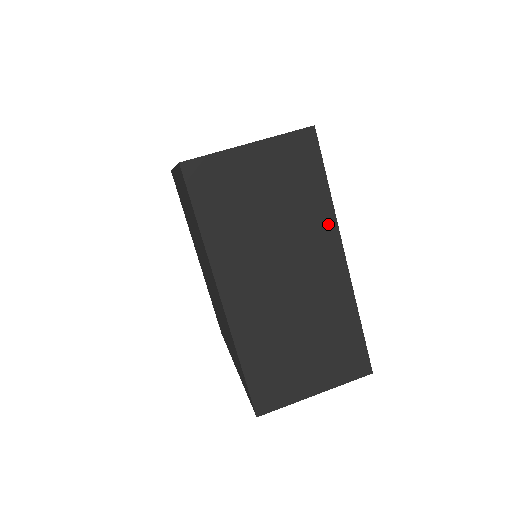
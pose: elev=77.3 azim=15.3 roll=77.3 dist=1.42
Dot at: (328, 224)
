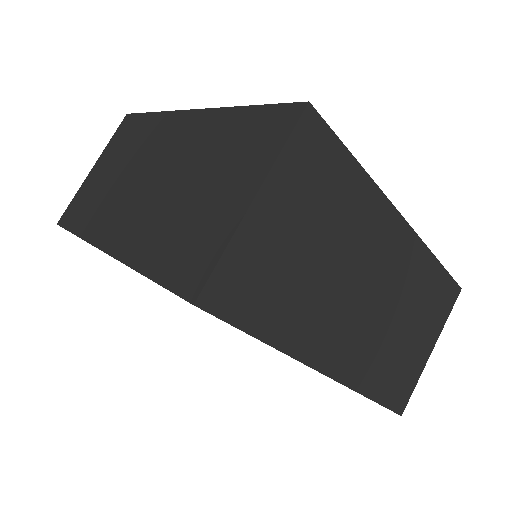
Dot at: (376, 203)
